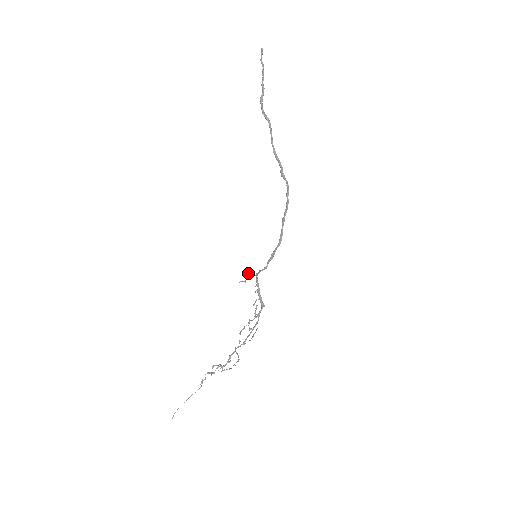
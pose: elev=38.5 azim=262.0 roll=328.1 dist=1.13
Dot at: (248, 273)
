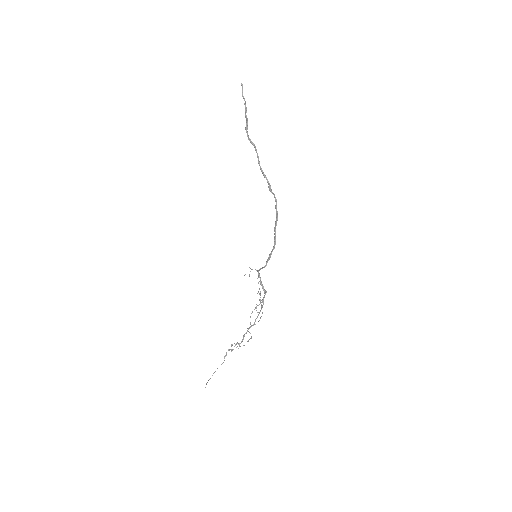
Dot at: (251, 269)
